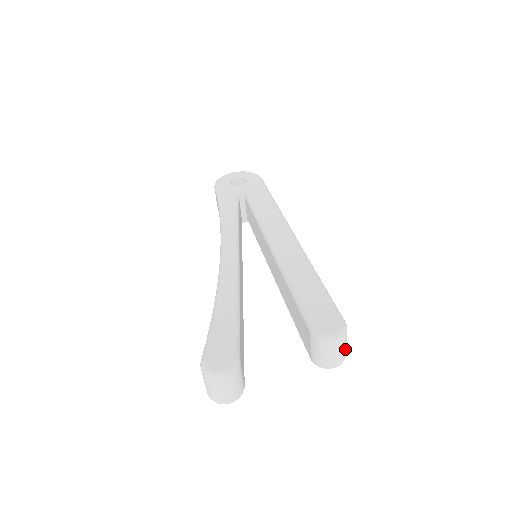
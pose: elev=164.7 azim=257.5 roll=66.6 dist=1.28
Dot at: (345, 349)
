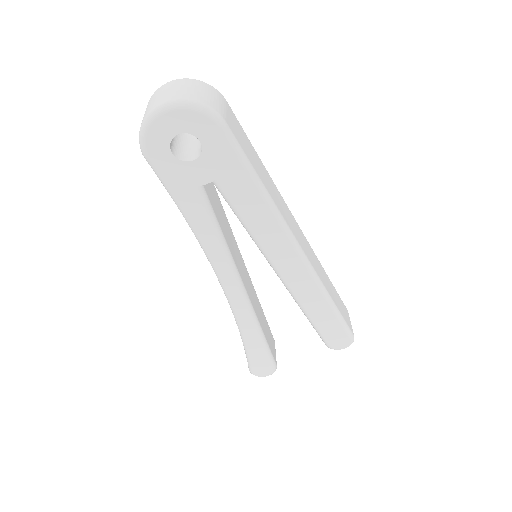
Dot at: occluded
